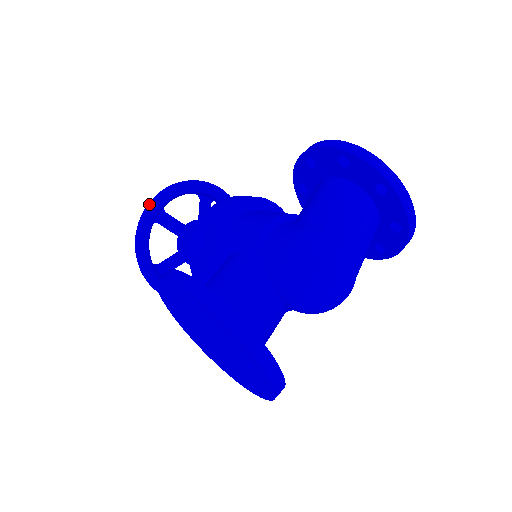
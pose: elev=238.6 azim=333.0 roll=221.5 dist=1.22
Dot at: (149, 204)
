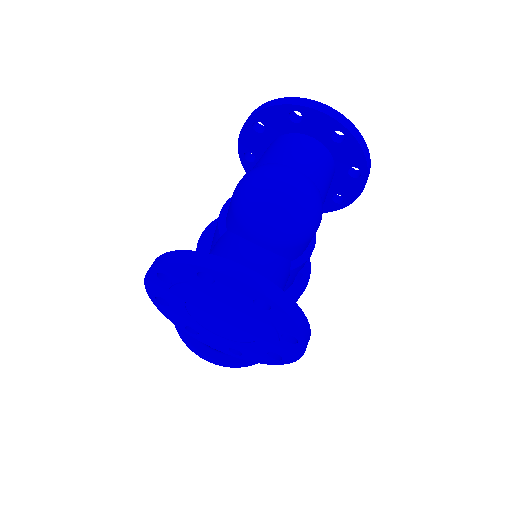
Dot at: occluded
